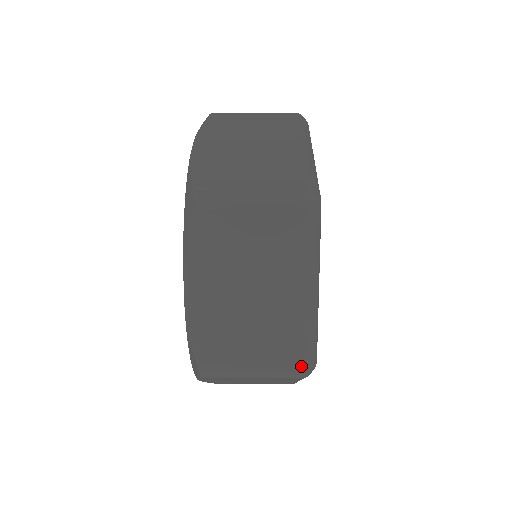
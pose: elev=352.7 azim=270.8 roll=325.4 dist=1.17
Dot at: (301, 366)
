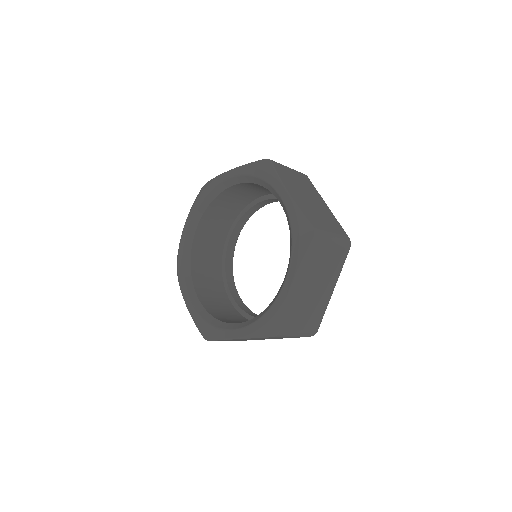
Dot at: (347, 236)
